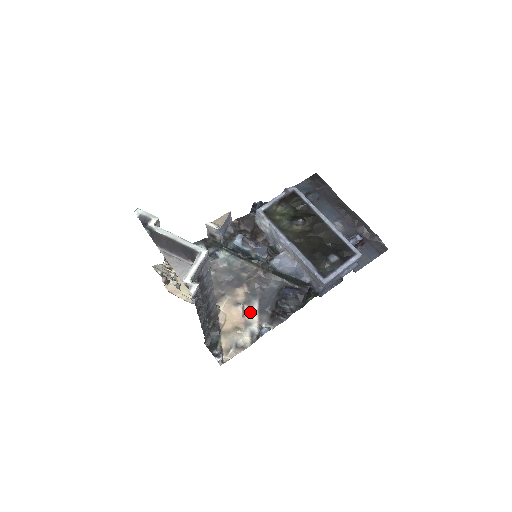
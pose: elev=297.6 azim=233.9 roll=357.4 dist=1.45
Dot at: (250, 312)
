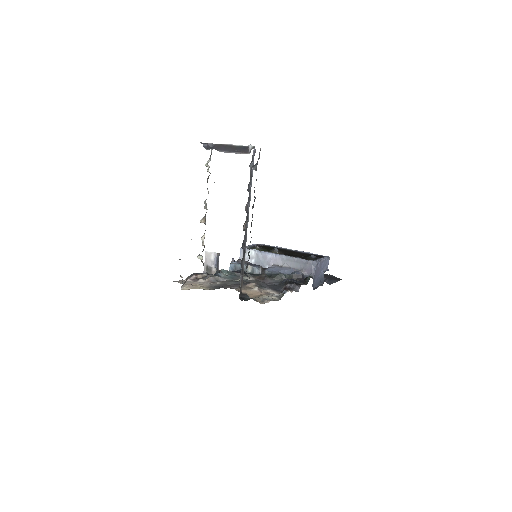
Dot at: (266, 291)
